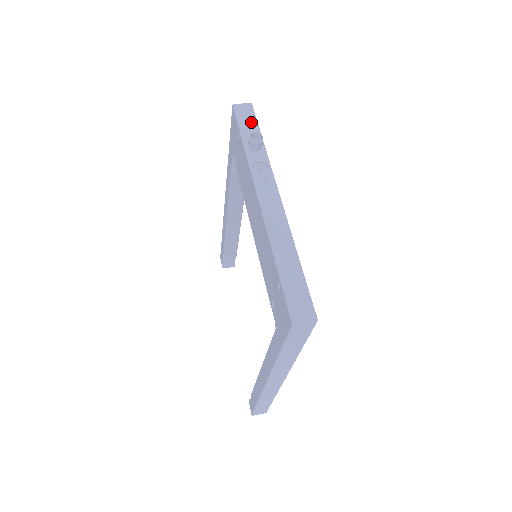
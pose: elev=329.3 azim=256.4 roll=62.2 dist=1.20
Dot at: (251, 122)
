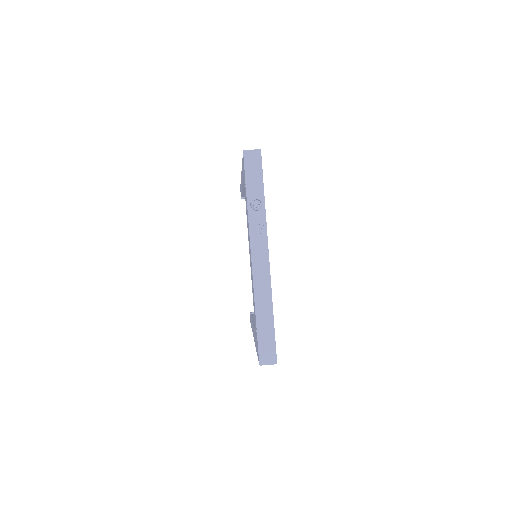
Dot at: (257, 175)
